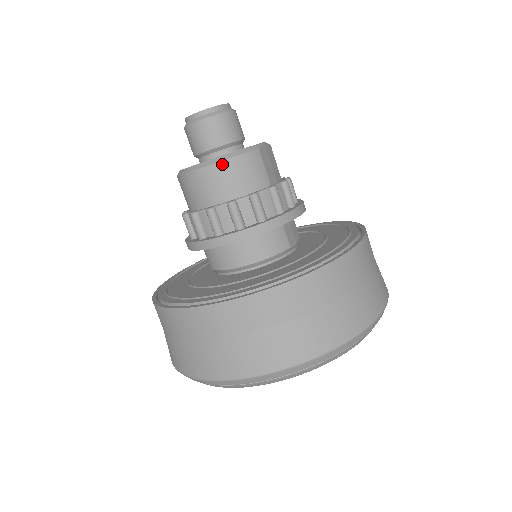
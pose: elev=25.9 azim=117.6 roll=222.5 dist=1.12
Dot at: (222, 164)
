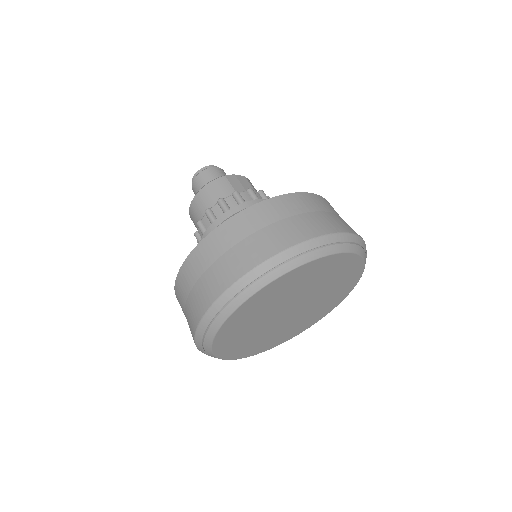
Dot at: (200, 192)
